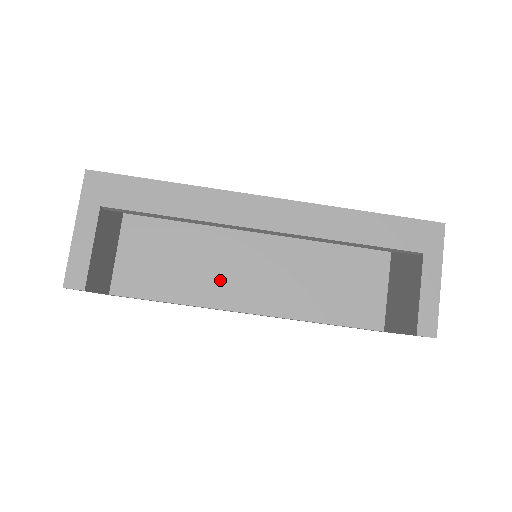
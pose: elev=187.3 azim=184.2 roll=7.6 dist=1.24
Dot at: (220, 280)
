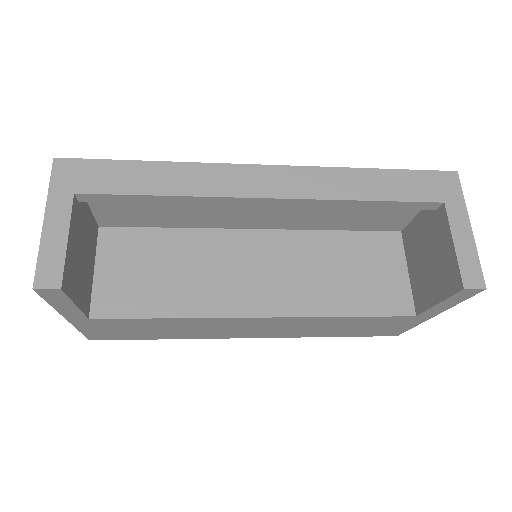
Dot at: (220, 285)
